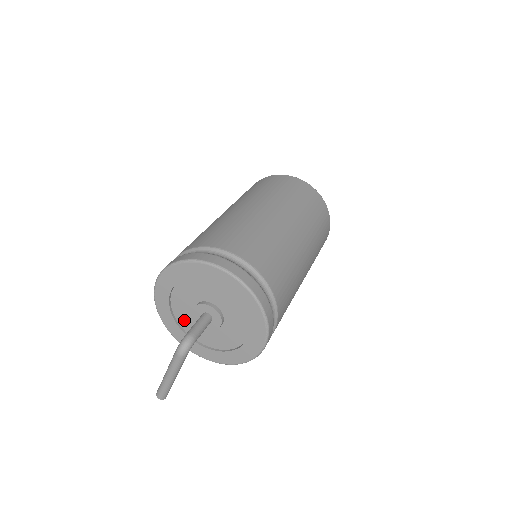
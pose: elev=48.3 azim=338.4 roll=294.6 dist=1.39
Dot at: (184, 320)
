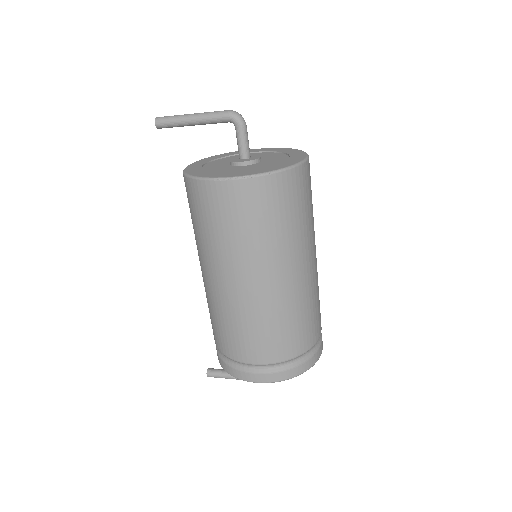
Dot at: occluded
